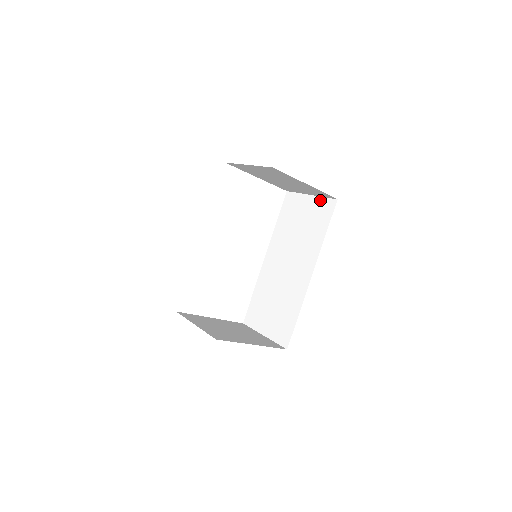
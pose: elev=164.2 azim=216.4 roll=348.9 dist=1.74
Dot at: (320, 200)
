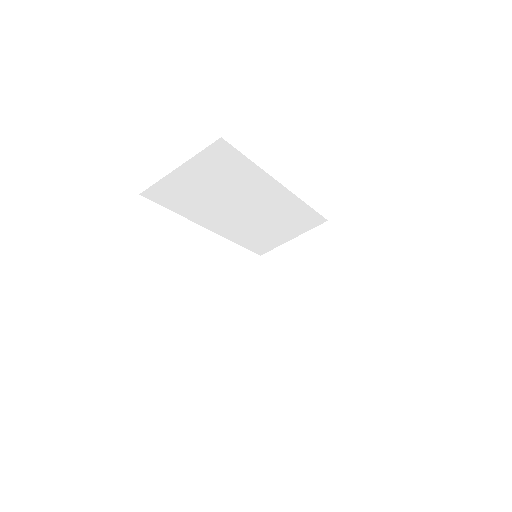
Dot at: (332, 318)
